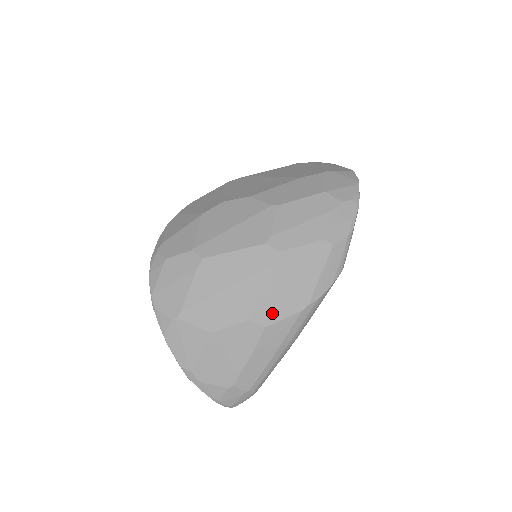
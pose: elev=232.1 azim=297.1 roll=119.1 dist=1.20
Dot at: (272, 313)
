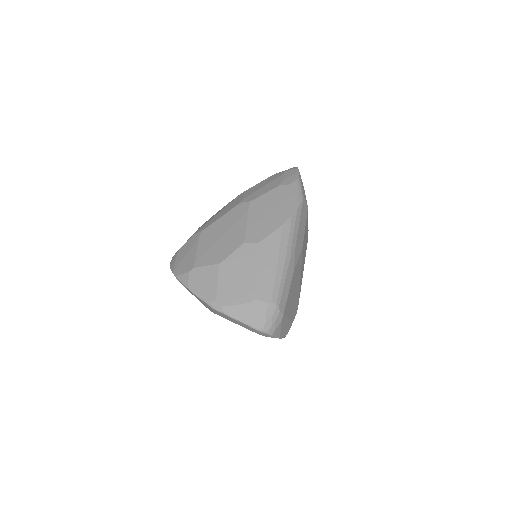
Dot at: (260, 233)
